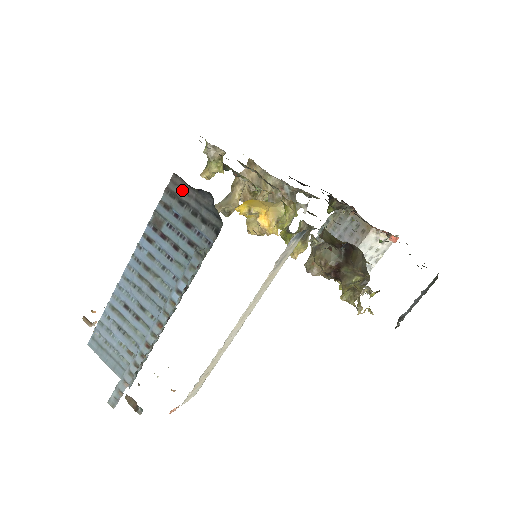
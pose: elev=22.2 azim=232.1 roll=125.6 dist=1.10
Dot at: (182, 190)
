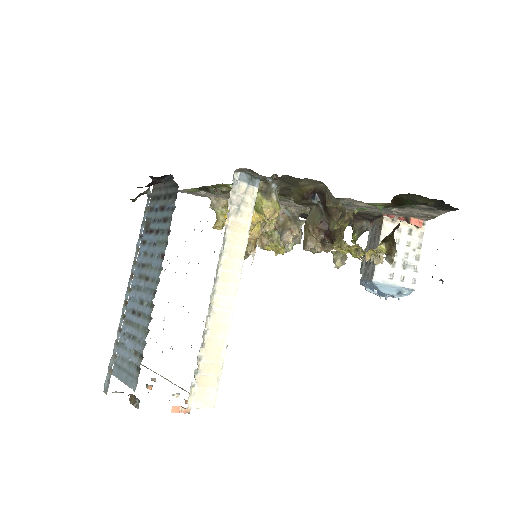
Dot at: (158, 189)
